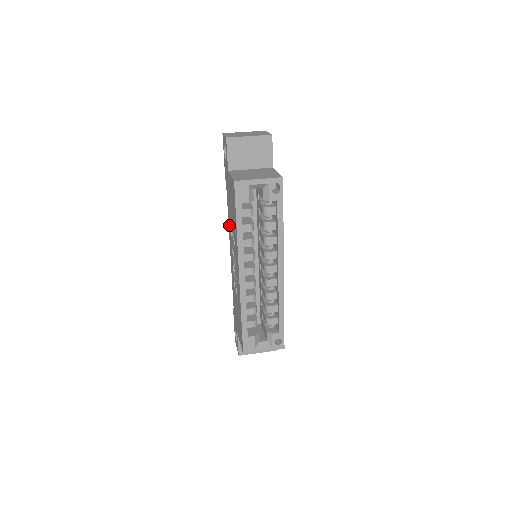
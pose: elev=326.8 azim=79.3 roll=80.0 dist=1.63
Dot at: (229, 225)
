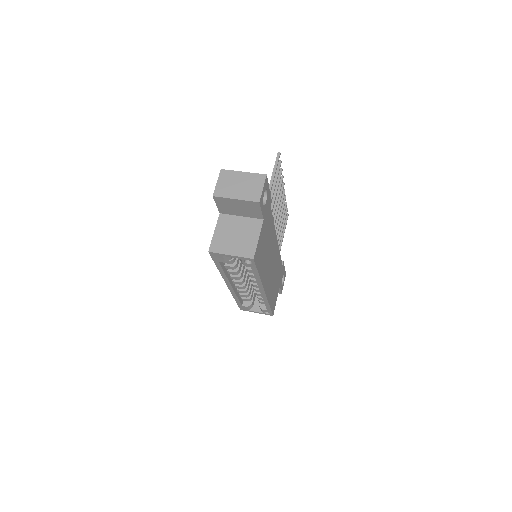
Dot at: occluded
